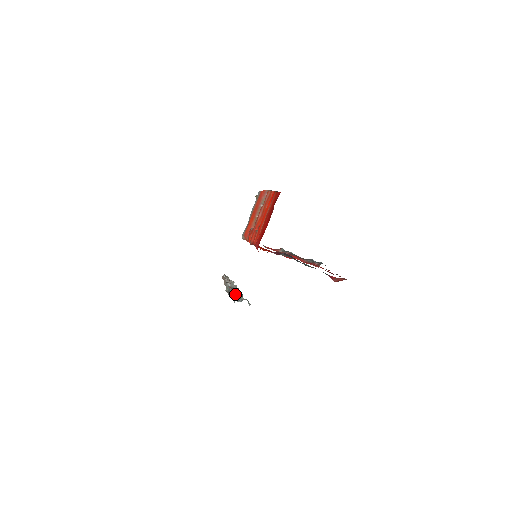
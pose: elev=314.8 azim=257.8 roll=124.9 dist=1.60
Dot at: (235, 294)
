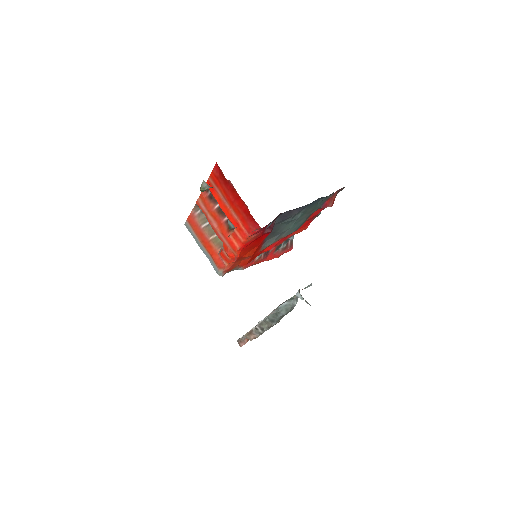
Dot at: (284, 302)
